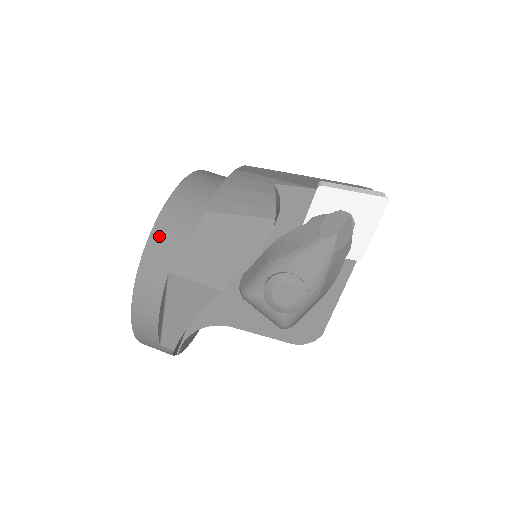
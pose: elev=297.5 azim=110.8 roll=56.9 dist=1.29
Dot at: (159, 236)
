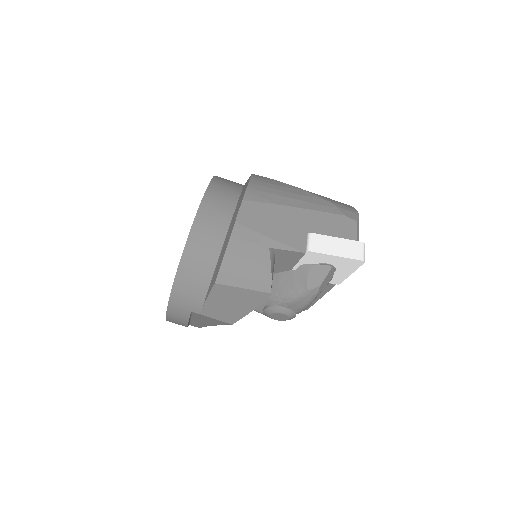
Dot at: (180, 289)
